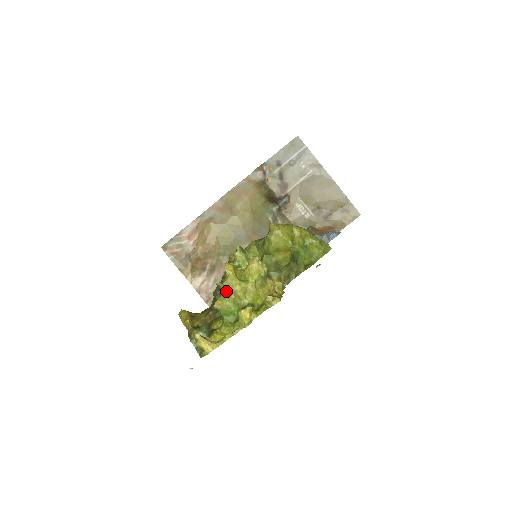
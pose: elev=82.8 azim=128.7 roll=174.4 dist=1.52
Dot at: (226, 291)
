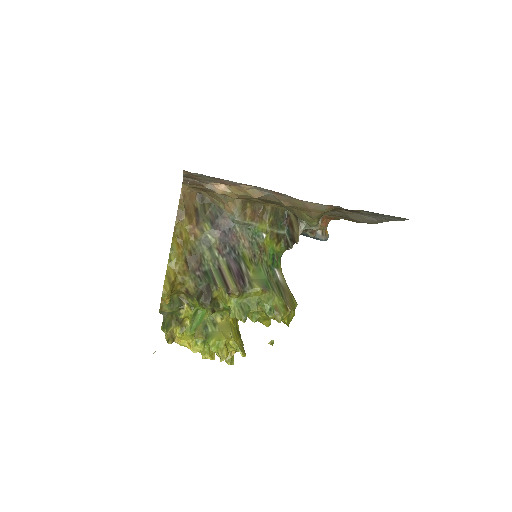
Dot at: (210, 348)
